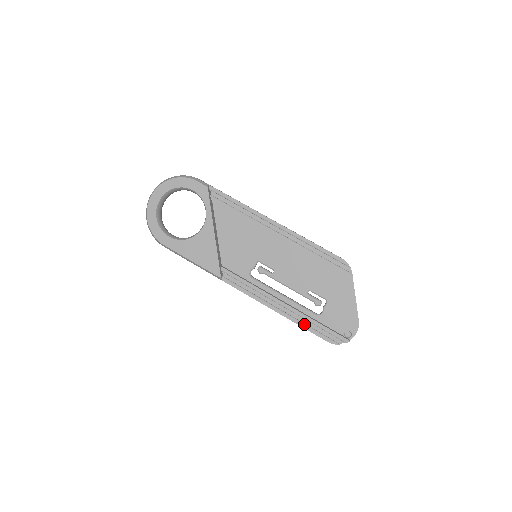
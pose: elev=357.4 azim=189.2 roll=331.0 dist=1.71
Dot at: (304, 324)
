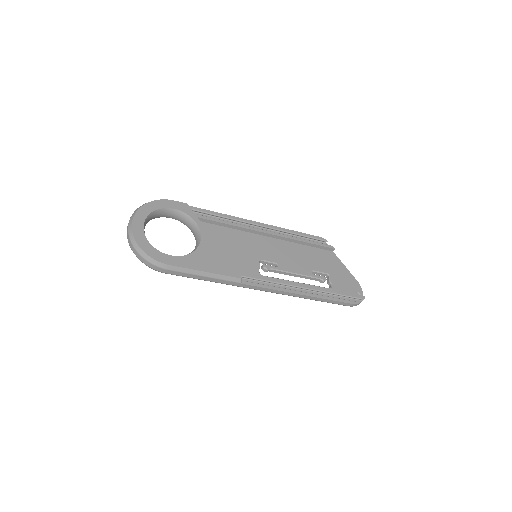
Dot at: (328, 296)
